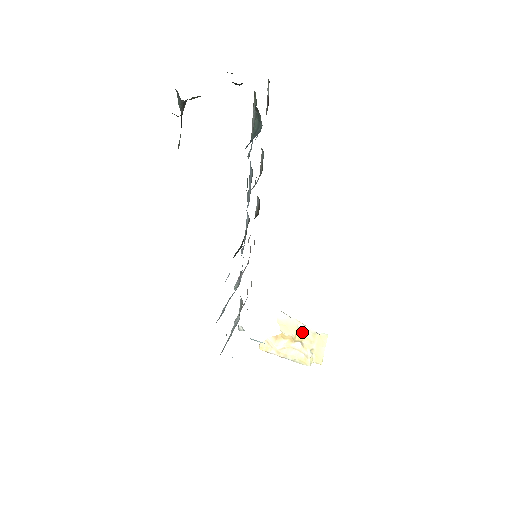
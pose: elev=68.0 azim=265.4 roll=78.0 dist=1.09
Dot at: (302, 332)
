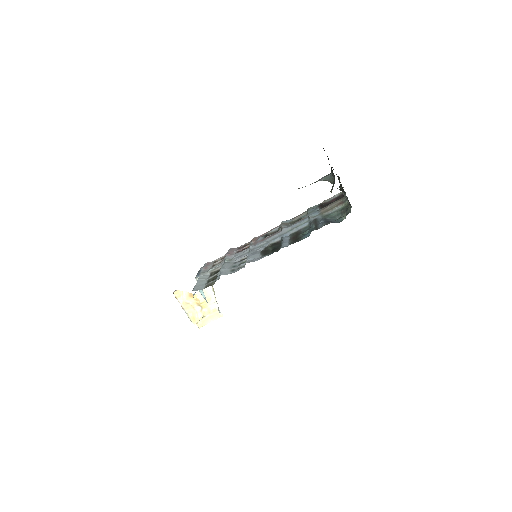
Dot at: (210, 303)
